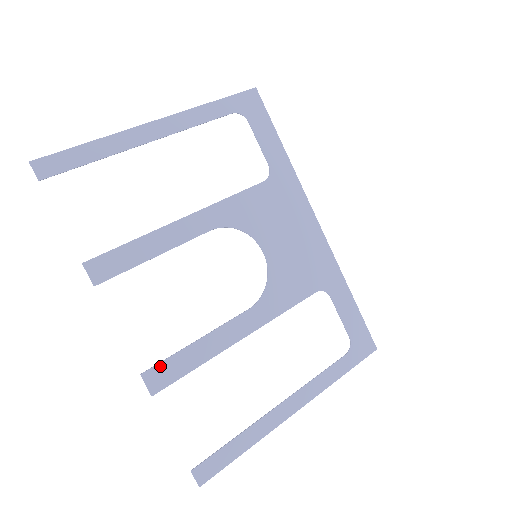
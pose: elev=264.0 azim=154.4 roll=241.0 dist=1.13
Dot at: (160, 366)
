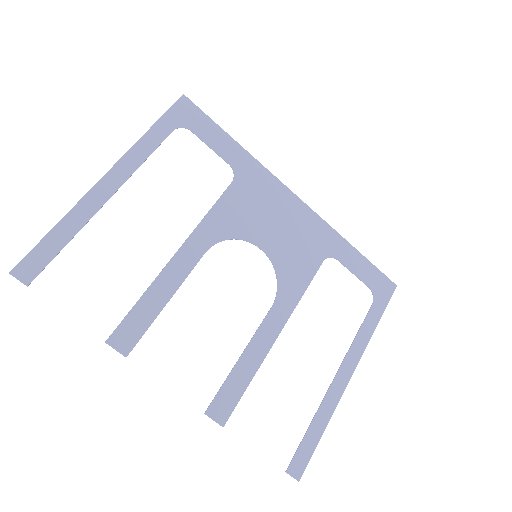
Dot at: (218, 397)
